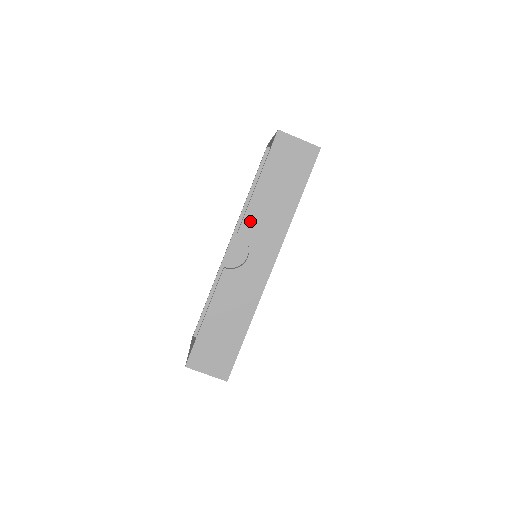
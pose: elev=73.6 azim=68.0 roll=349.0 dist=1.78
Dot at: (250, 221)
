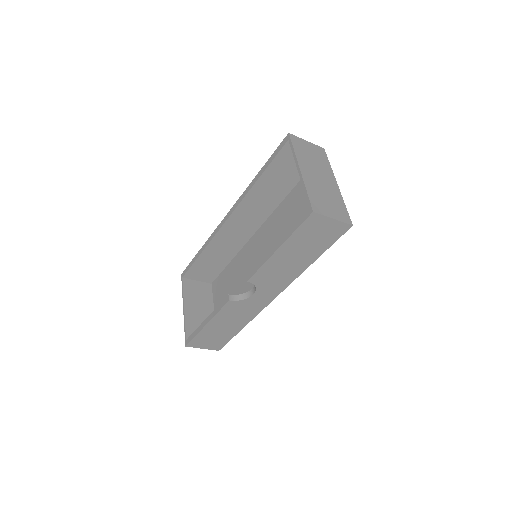
Dot at: (262, 274)
